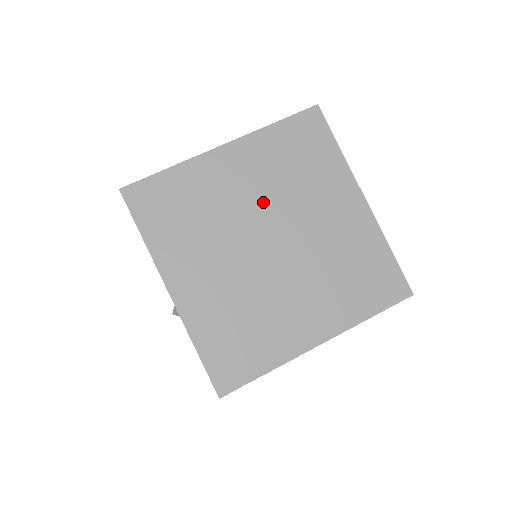
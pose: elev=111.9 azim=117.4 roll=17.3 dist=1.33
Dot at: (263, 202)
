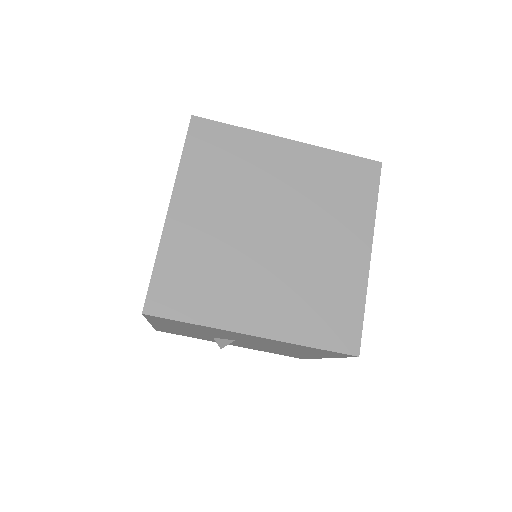
Dot at: (289, 198)
